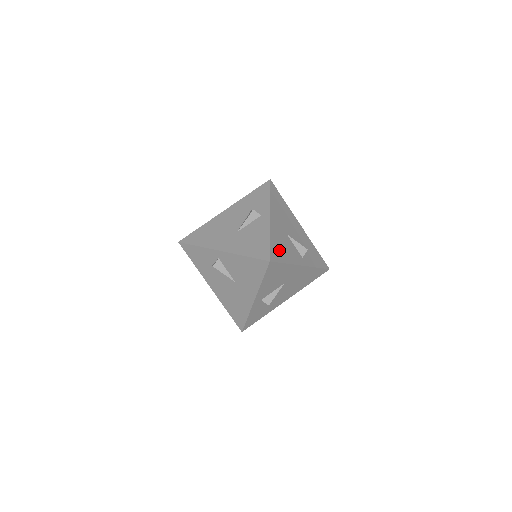
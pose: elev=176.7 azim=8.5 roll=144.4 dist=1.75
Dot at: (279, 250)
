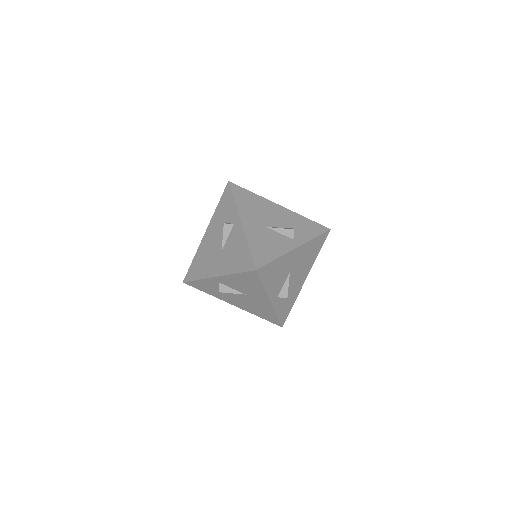
Dot at: (263, 251)
